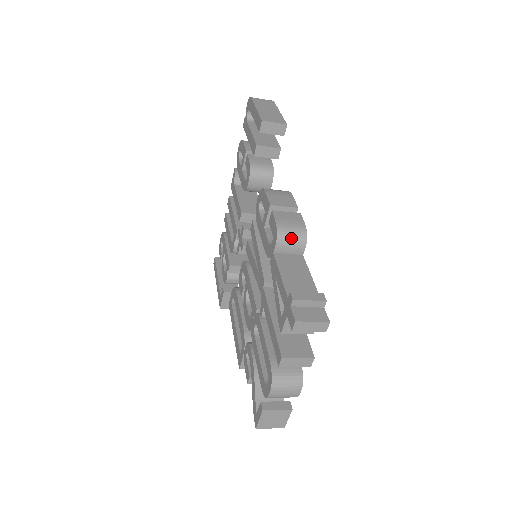
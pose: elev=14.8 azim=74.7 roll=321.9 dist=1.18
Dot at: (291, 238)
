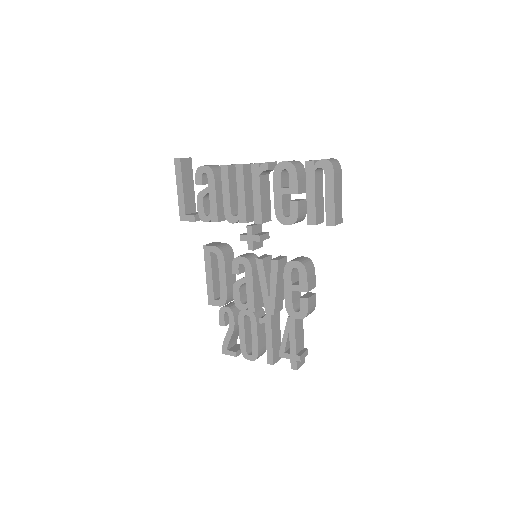
Dot at: occluded
